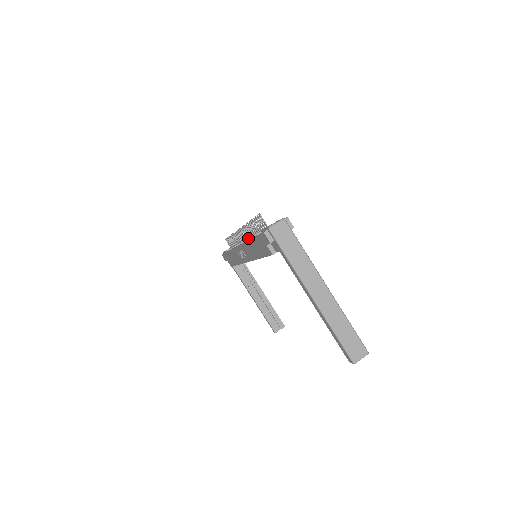
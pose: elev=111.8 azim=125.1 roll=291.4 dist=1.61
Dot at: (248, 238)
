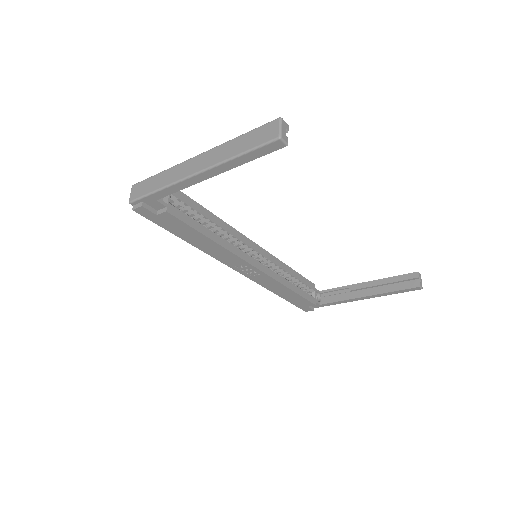
Dot at: occluded
